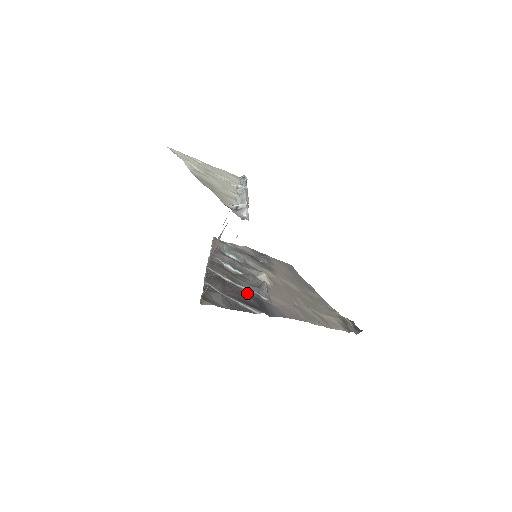
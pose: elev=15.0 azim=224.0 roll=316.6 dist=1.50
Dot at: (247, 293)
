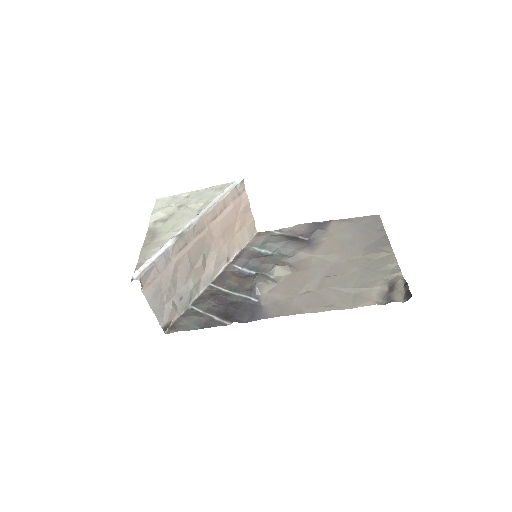
Dot at: (238, 300)
